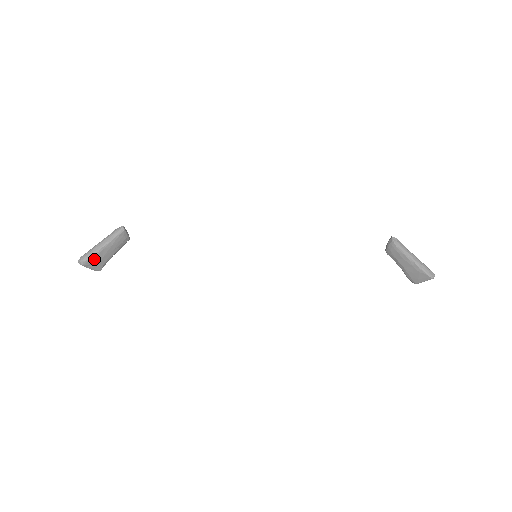
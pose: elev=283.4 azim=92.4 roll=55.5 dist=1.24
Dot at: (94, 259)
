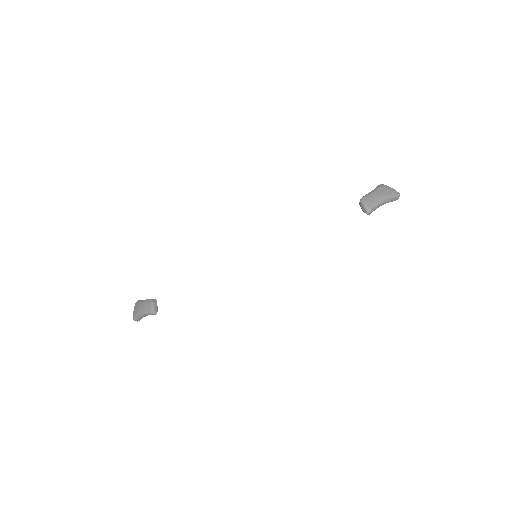
Dot at: occluded
